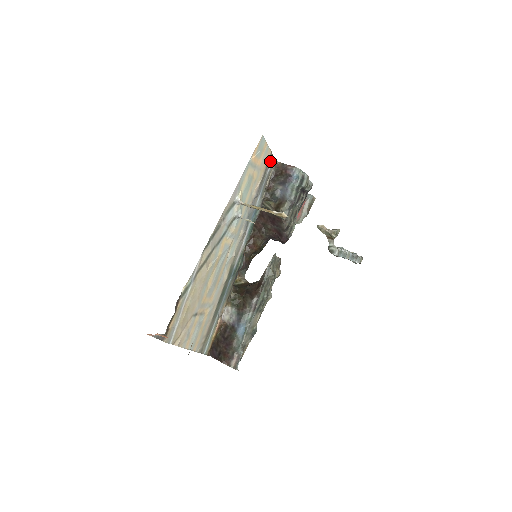
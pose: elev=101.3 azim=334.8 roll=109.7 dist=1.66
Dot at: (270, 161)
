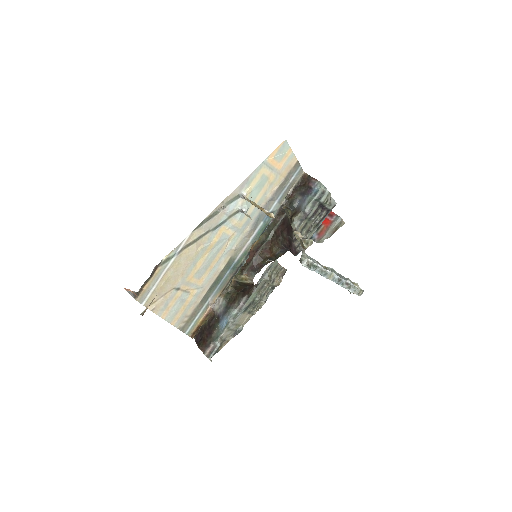
Dot at: (295, 170)
